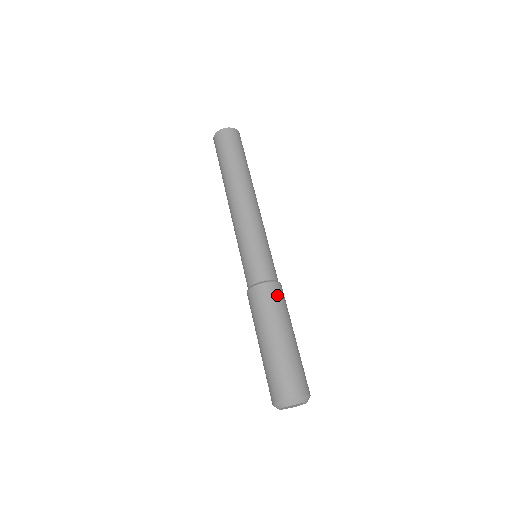
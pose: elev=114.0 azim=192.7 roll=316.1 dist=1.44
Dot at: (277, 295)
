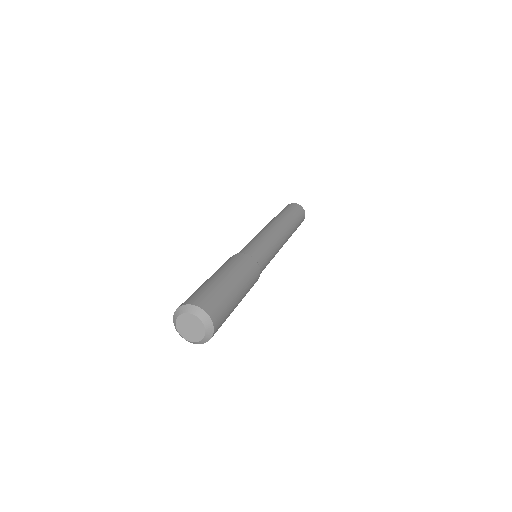
Dot at: (248, 263)
